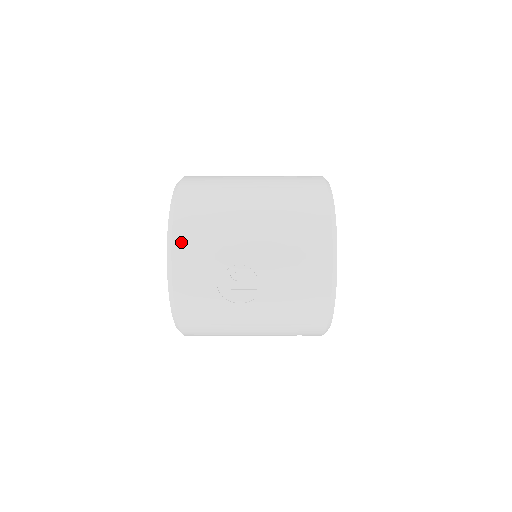
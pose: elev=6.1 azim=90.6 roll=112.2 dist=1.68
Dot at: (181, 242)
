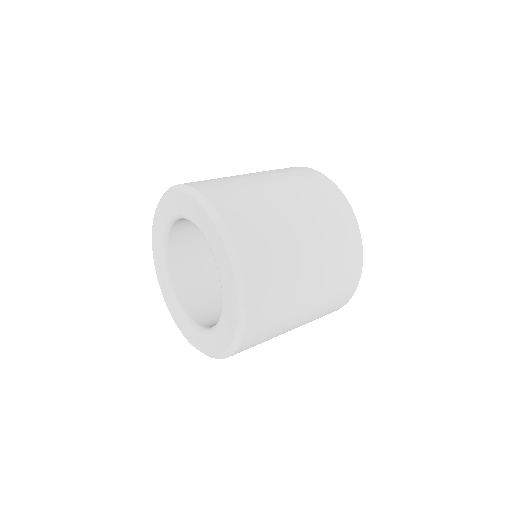
Dot at: occluded
